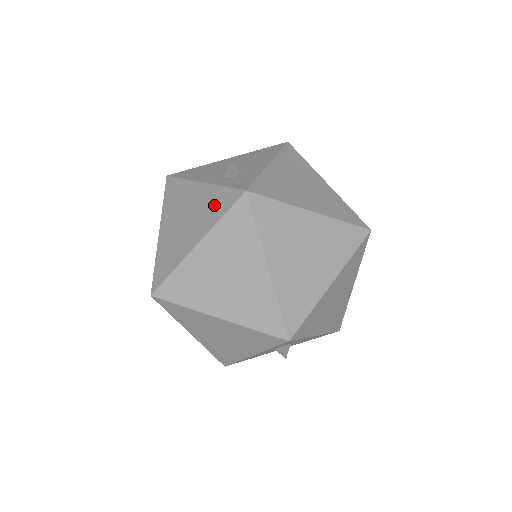
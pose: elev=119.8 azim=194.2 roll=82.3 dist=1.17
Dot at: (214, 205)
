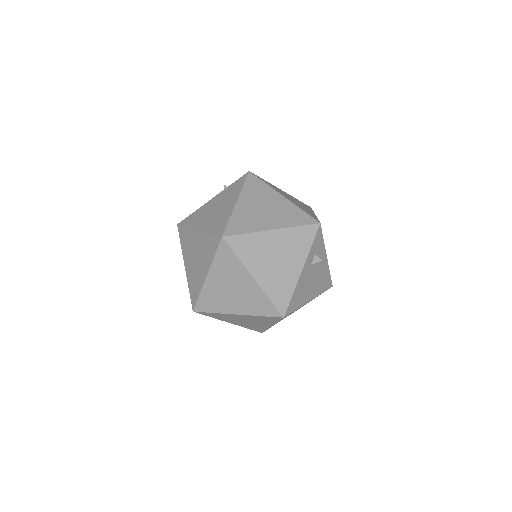
Dot at: (232, 189)
